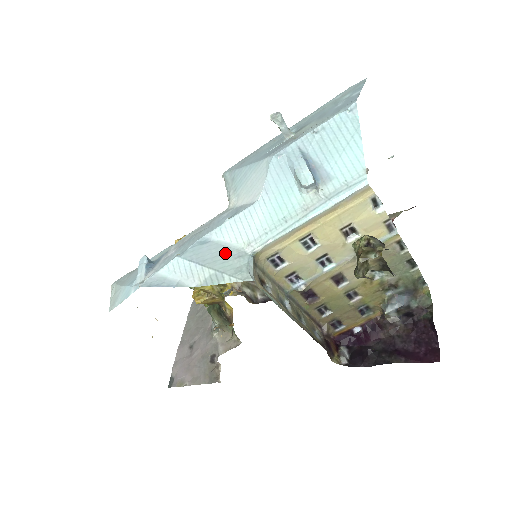
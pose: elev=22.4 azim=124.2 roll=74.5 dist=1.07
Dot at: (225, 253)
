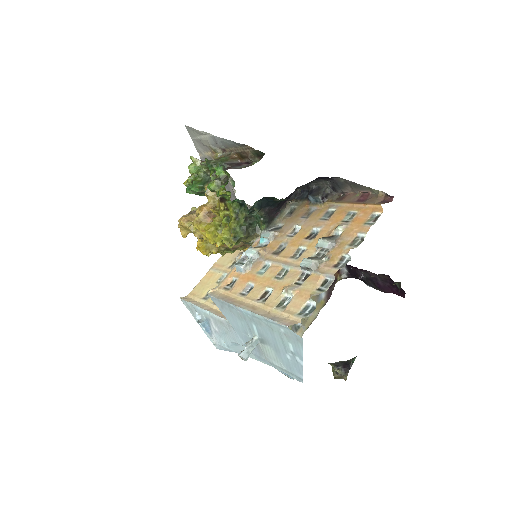
Dot at: occluded
